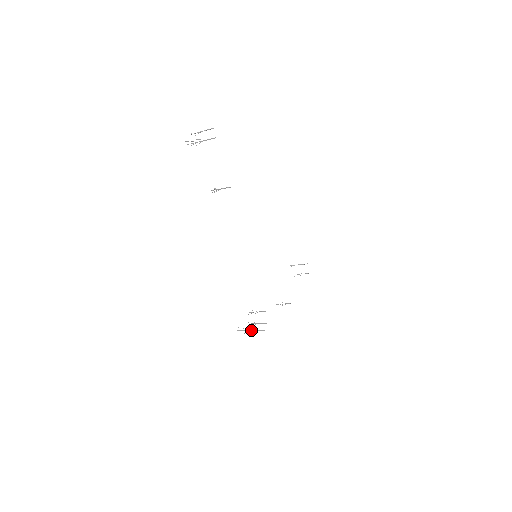
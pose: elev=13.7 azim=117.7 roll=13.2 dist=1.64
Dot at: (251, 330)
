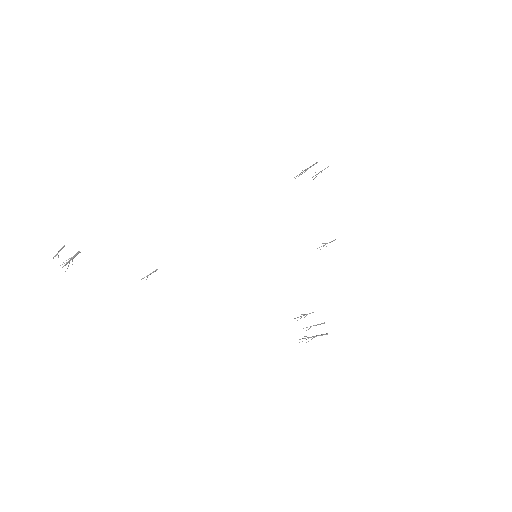
Dot at: (313, 337)
